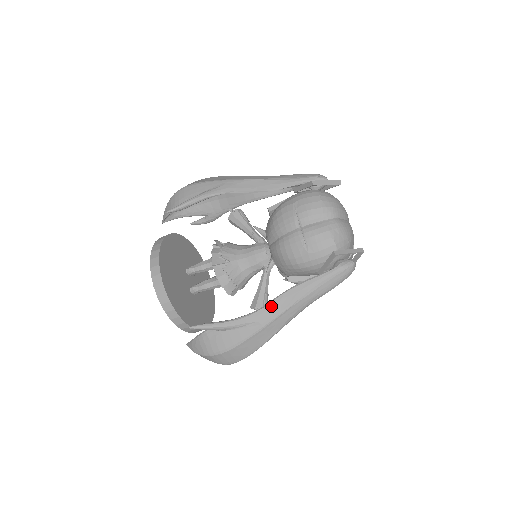
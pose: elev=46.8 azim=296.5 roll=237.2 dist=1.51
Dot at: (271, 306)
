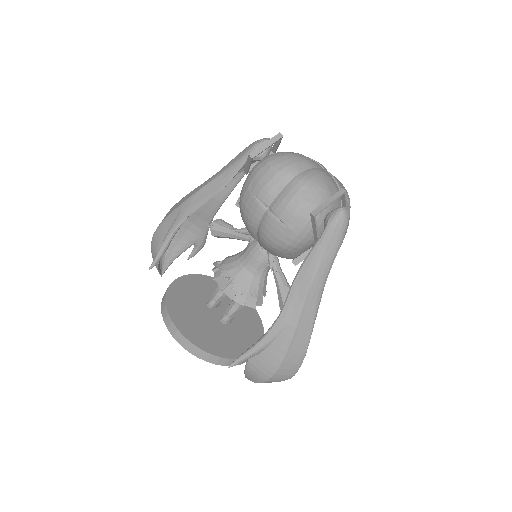
Dot at: (289, 303)
